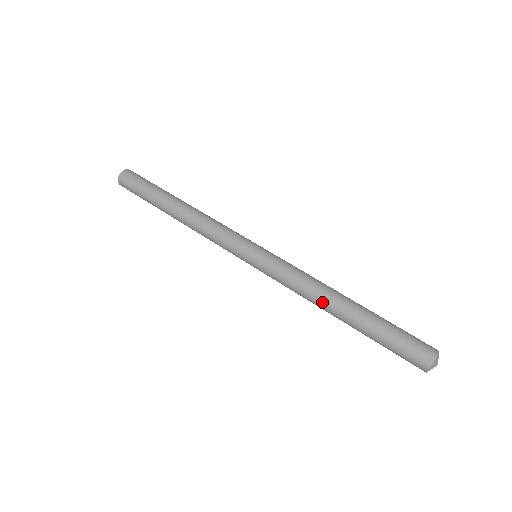
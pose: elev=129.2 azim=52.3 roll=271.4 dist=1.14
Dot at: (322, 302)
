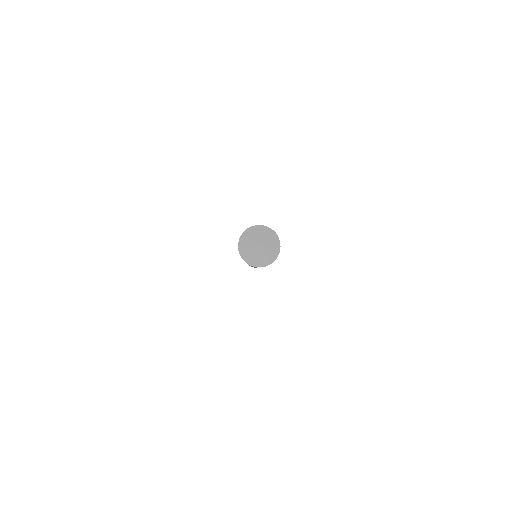
Dot at: occluded
